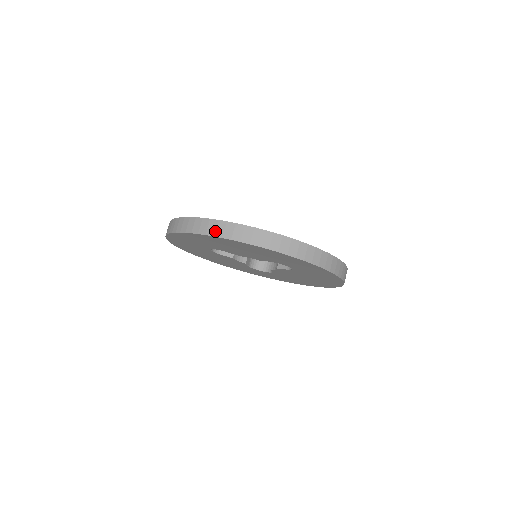
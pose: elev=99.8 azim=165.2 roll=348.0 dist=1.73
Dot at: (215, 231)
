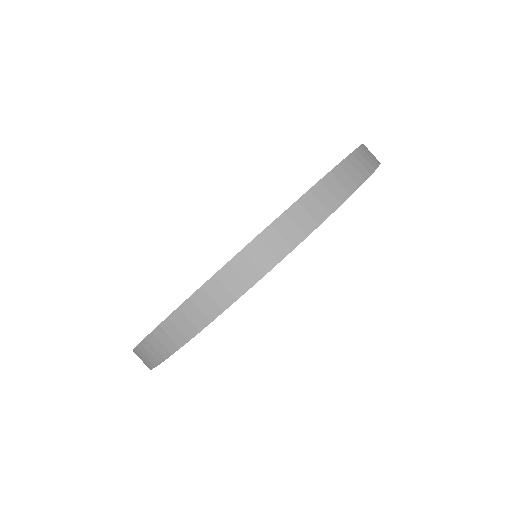
Dot at: (217, 303)
